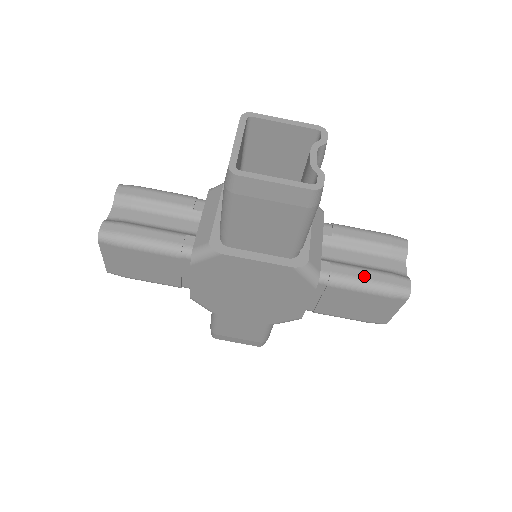
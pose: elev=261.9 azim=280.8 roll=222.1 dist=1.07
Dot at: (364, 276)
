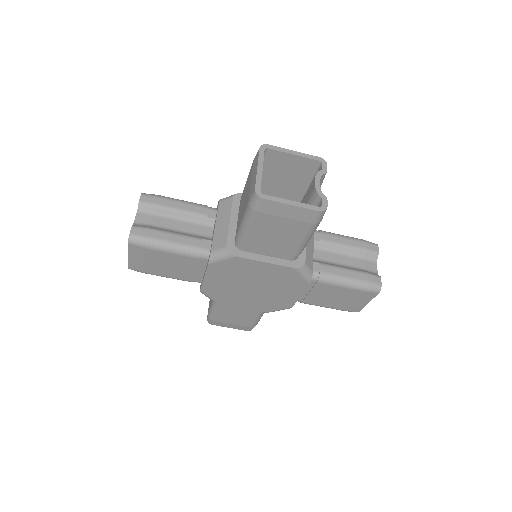
Dot at: (346, 274)
